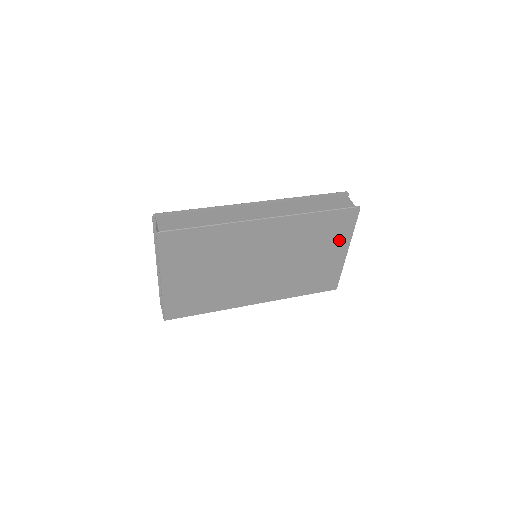
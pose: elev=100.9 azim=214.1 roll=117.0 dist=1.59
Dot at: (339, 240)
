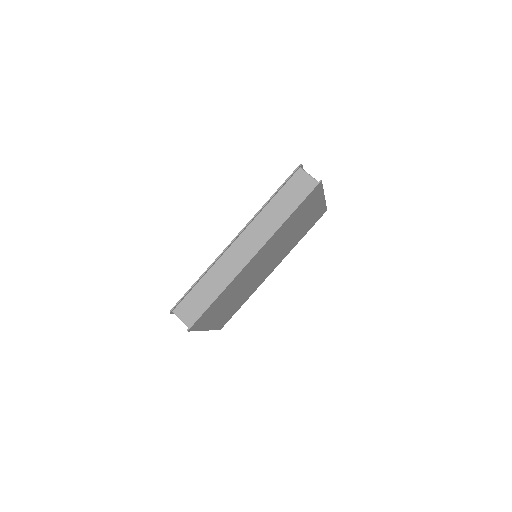
Dot at: (315, 202)
